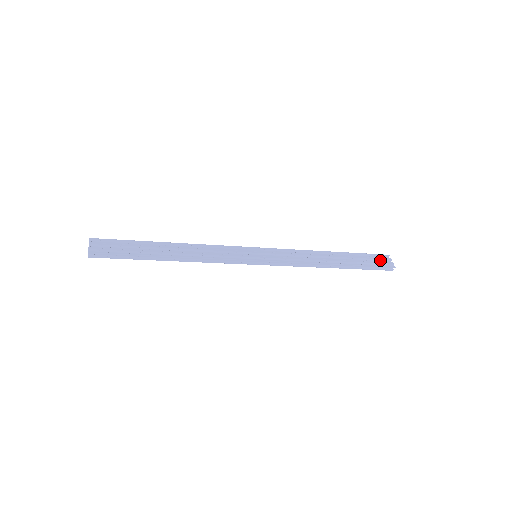
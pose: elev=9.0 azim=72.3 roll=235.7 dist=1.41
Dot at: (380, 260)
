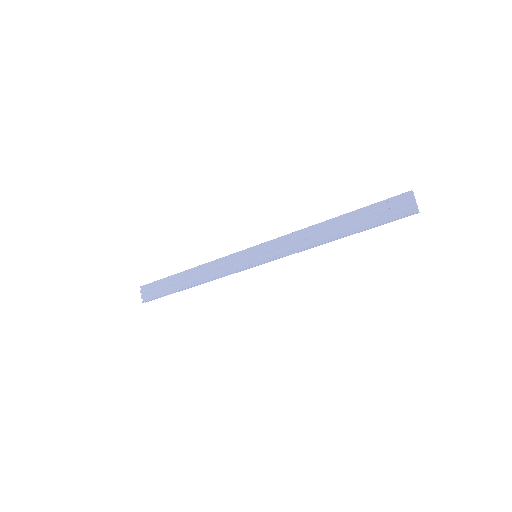
Dot at: (397, 205)
